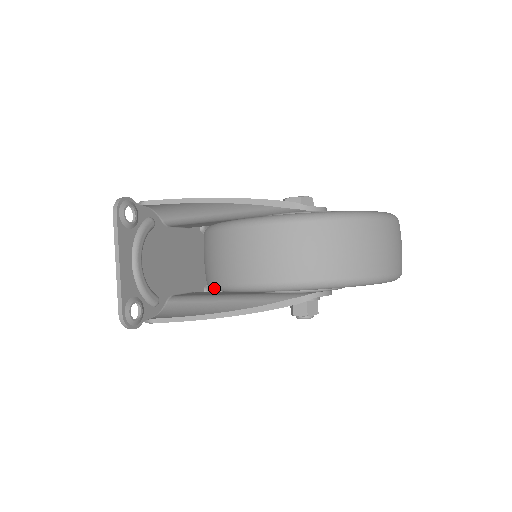
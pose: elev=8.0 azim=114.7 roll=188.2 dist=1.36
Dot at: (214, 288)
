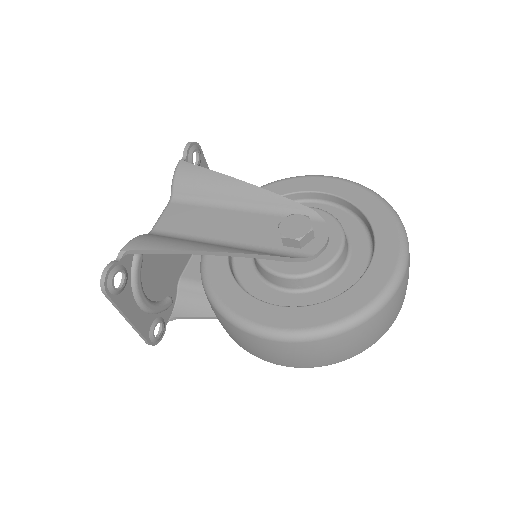
Dot at: occluded
